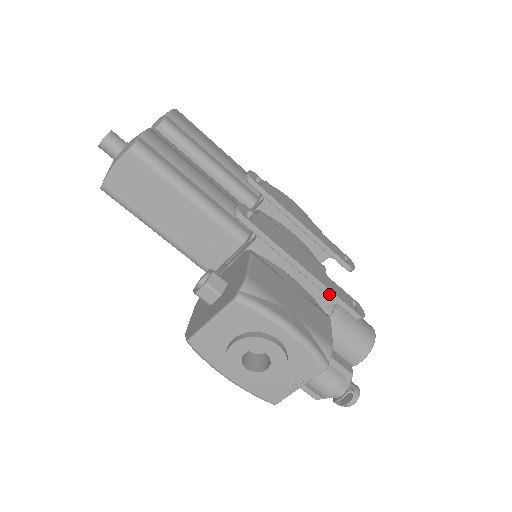
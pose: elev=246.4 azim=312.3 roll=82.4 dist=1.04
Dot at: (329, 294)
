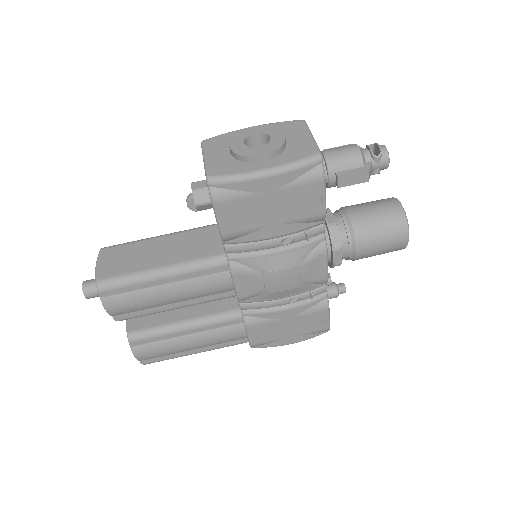
Dot at: occluded
